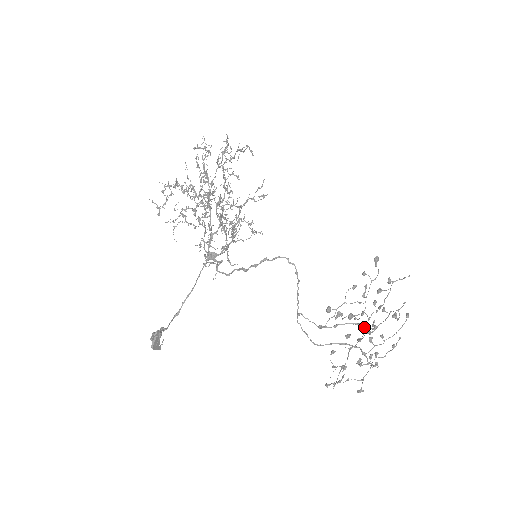
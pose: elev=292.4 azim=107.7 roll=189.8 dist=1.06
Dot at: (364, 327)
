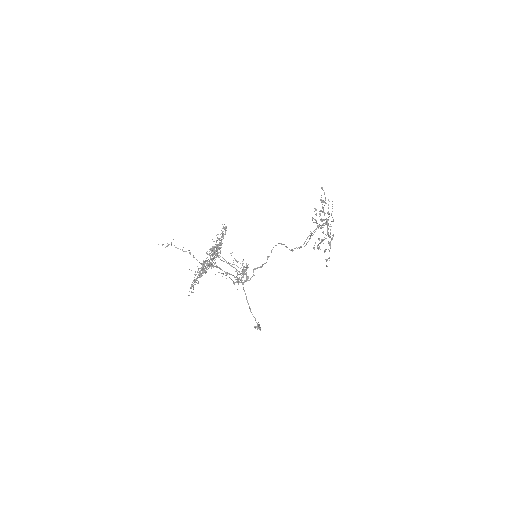
Dot at: occluded
